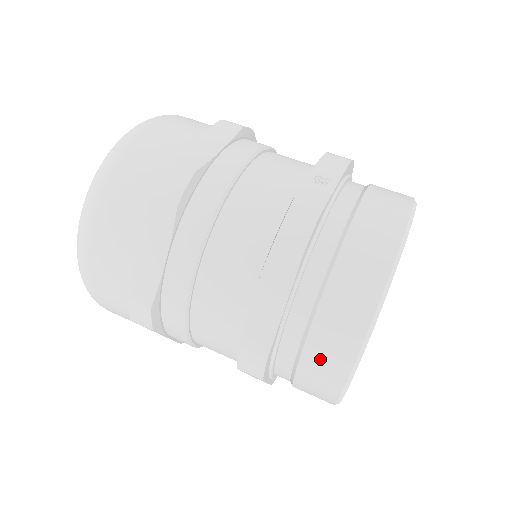
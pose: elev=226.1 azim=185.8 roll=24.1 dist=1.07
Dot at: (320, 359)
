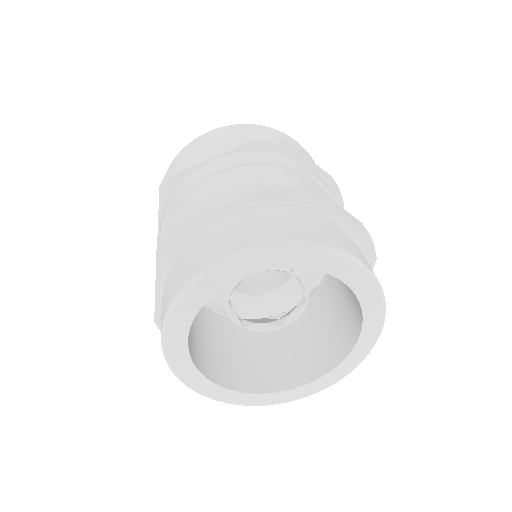
Dot at: (196, 255)
